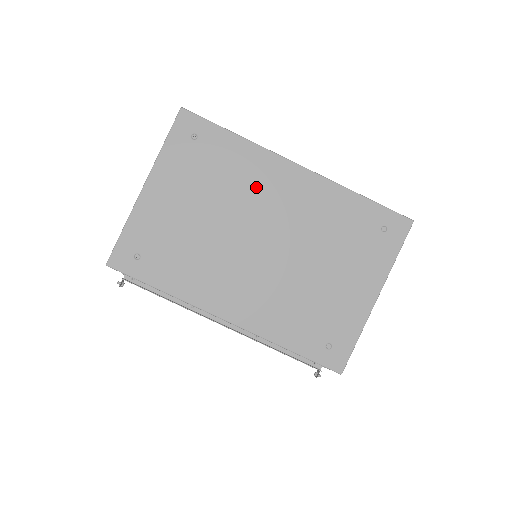
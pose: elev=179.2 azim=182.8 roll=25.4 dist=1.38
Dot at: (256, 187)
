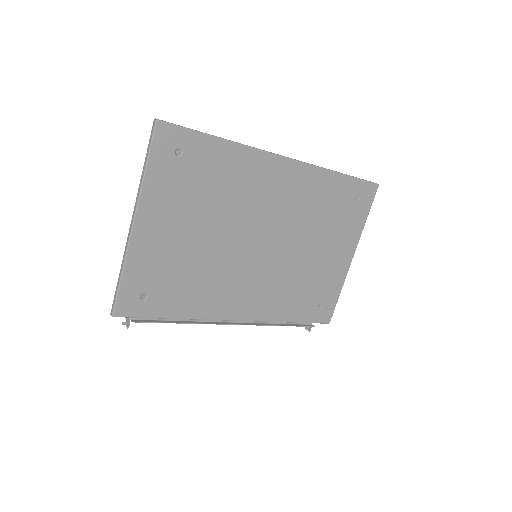
Dot at: (250, 191)
